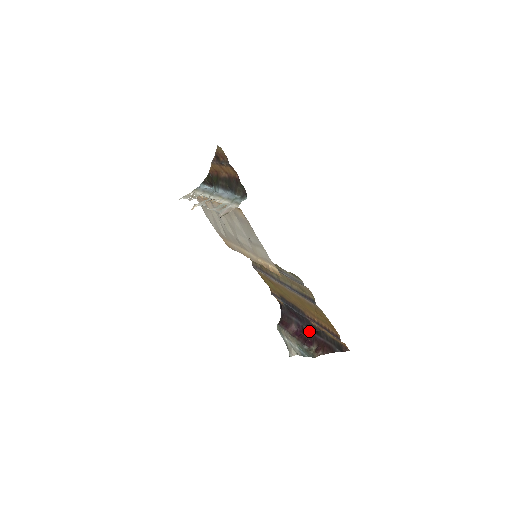
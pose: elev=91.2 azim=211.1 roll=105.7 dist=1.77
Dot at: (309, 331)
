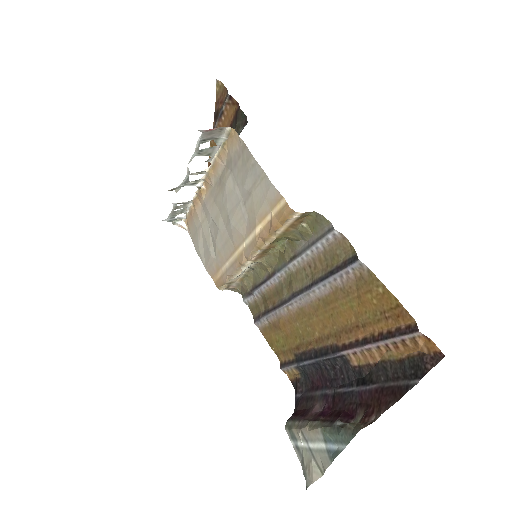
Dot at: (347, 392)
